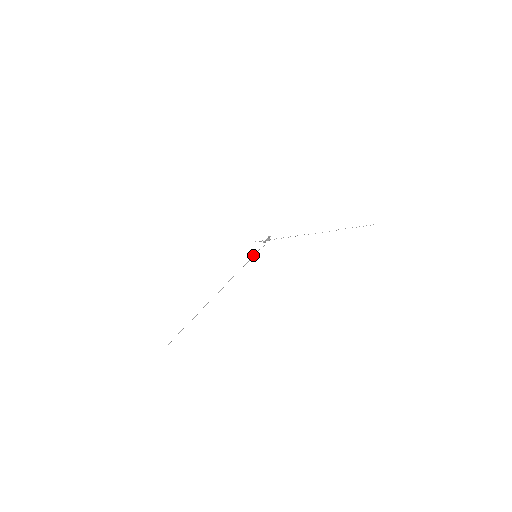
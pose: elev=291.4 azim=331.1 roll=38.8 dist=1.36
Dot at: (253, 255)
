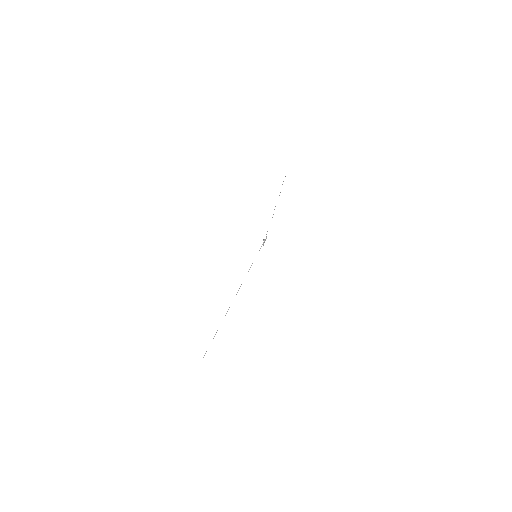
Dot at: occluded
